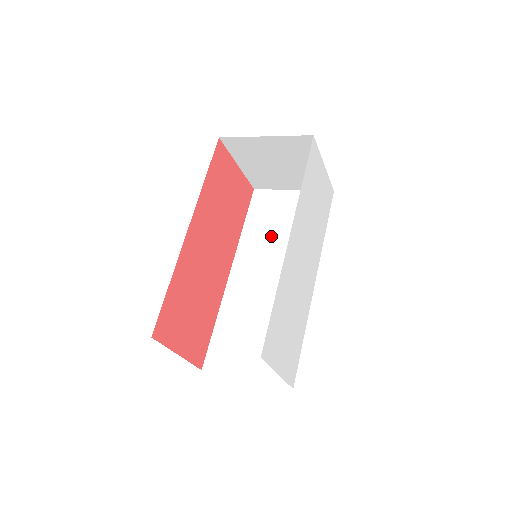
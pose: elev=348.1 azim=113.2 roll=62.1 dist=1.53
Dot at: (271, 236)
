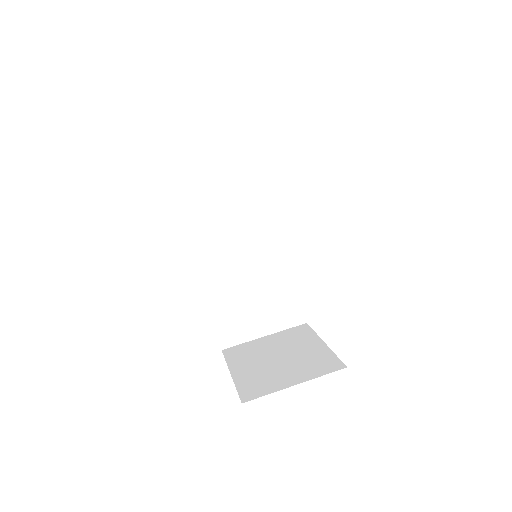
Dot at: (221, 198)
